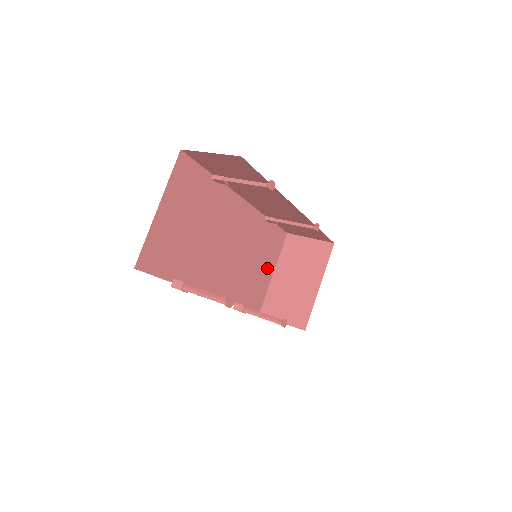
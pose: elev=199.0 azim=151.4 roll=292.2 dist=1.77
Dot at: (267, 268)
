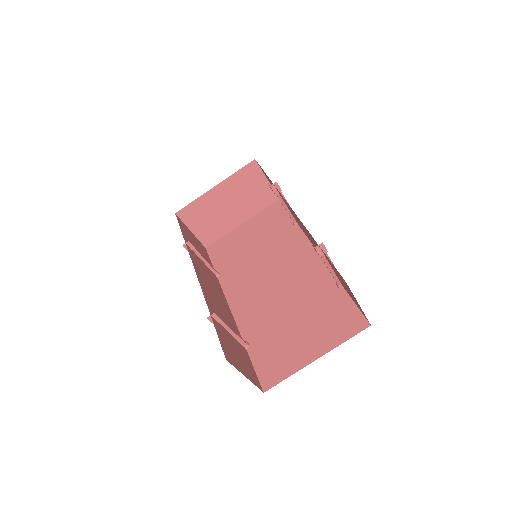
Dot at: occluded
